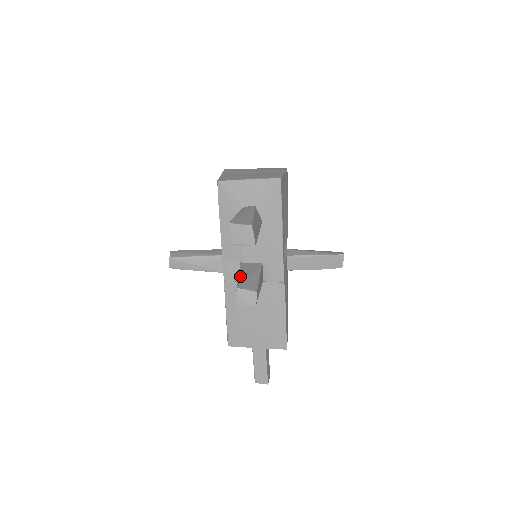
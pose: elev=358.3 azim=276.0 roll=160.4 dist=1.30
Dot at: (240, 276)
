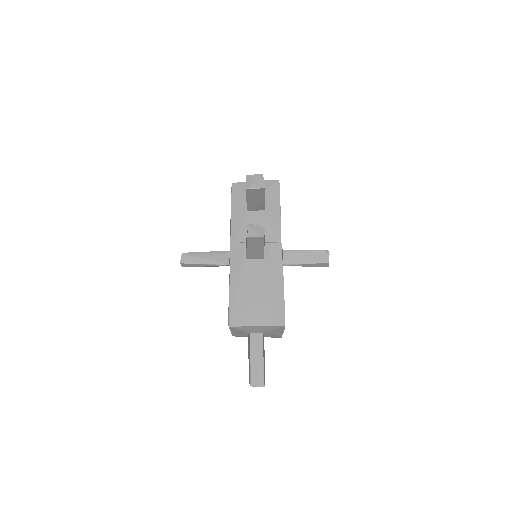
Dot at: occluded
